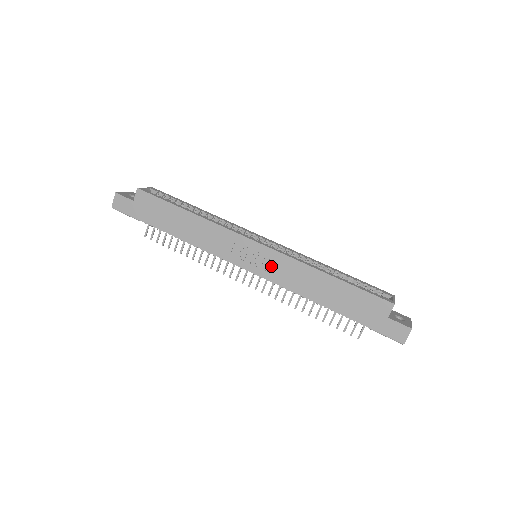
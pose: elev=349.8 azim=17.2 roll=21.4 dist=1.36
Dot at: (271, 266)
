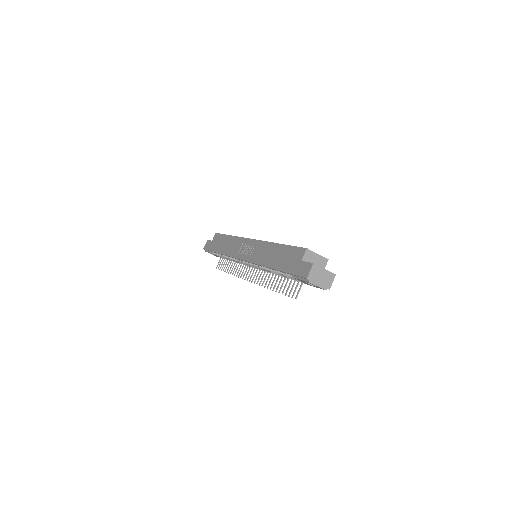
Dot at: (253, 251)
